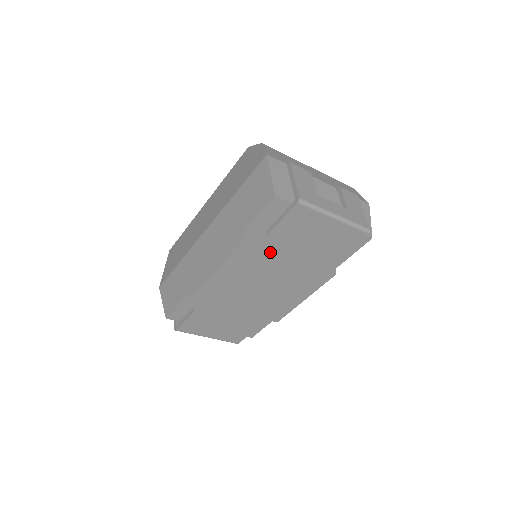
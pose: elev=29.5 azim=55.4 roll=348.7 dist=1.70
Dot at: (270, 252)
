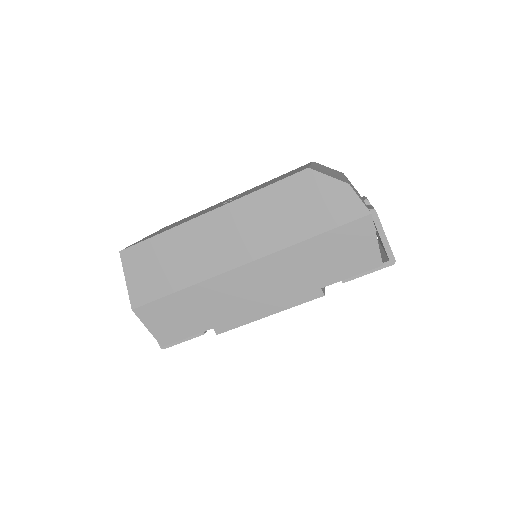
Dot at: occluded
